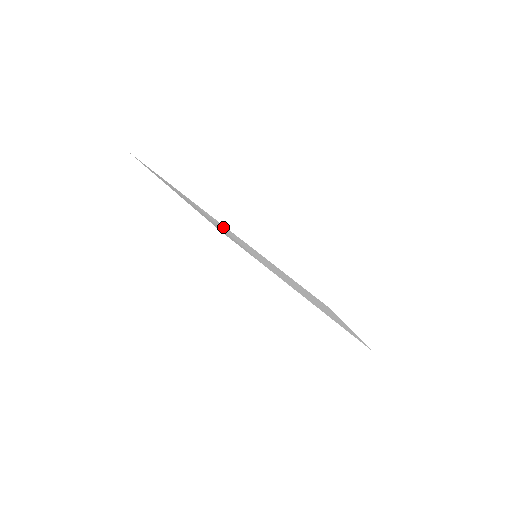
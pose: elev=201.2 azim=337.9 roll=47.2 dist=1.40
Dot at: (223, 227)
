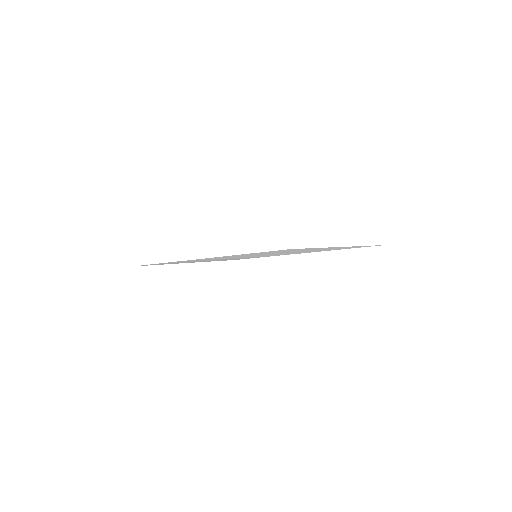
Dot at: occluded
